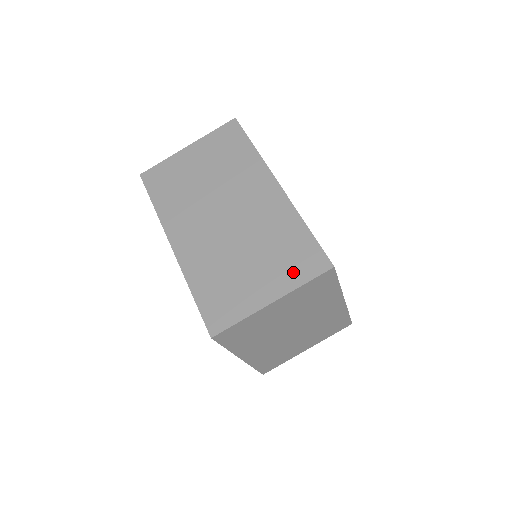
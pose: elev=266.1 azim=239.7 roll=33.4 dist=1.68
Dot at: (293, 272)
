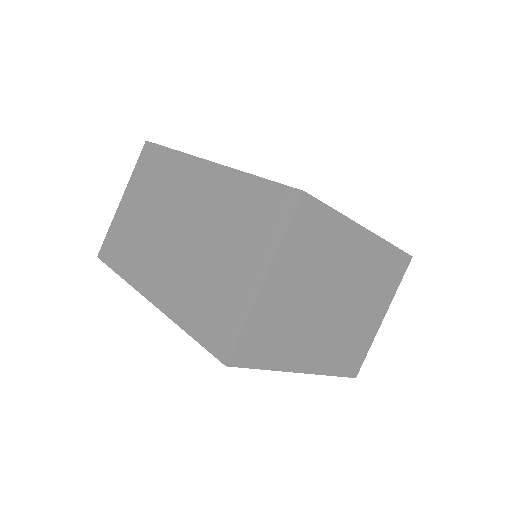
Dot at: (267, 231)
